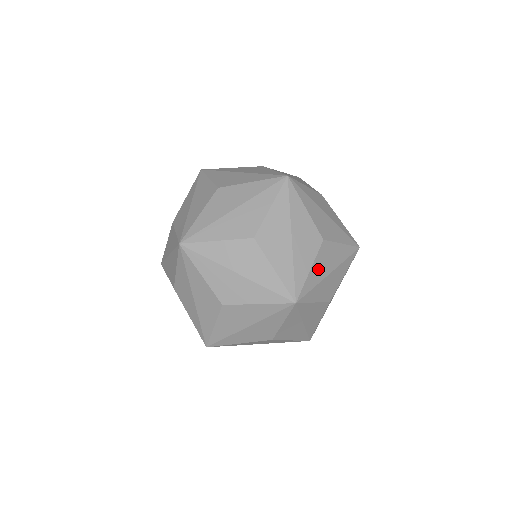
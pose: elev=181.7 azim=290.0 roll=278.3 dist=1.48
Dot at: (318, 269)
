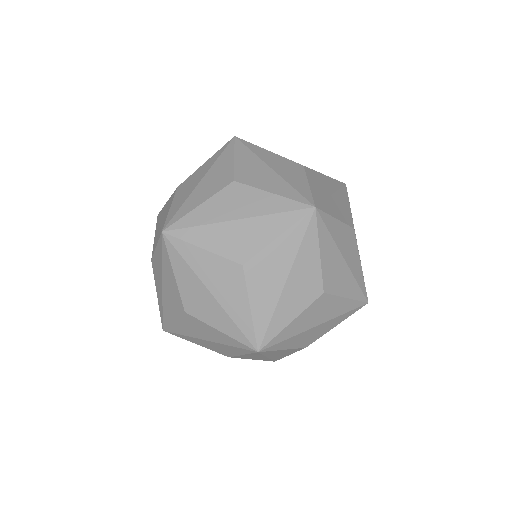
Dot at: occluded
